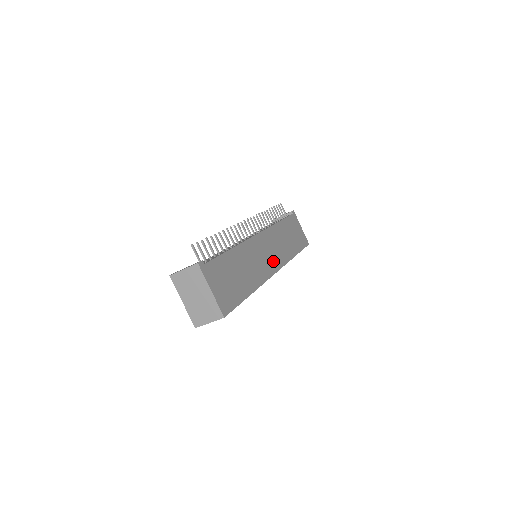
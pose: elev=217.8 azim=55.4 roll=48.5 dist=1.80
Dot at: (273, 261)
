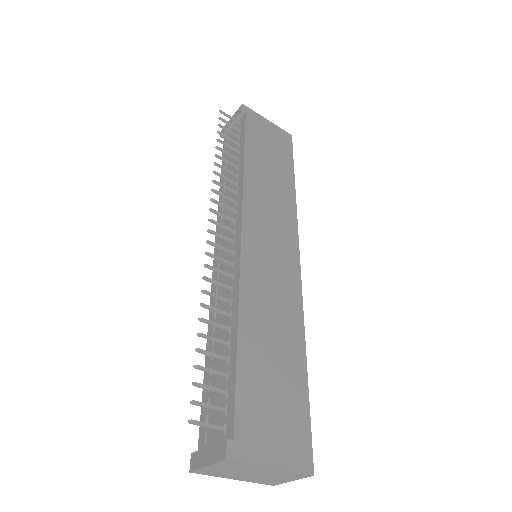
Dot at: (285, 248)
